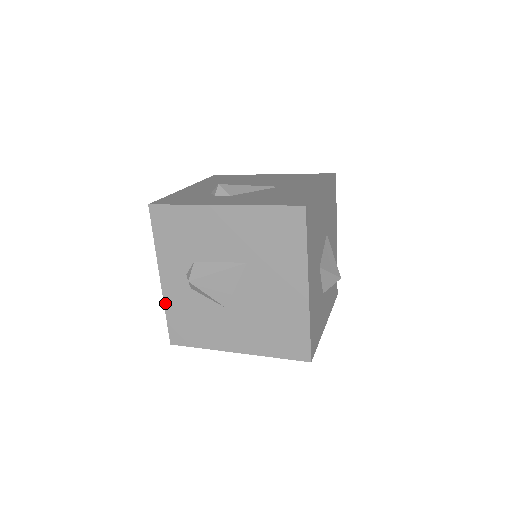
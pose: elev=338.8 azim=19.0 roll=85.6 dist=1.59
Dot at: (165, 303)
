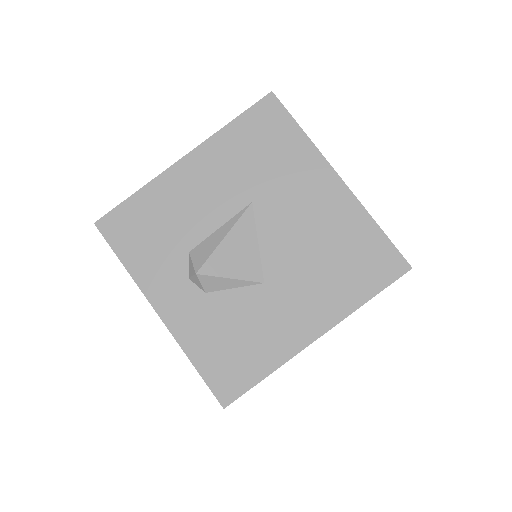
Dot at: (182, 346)
